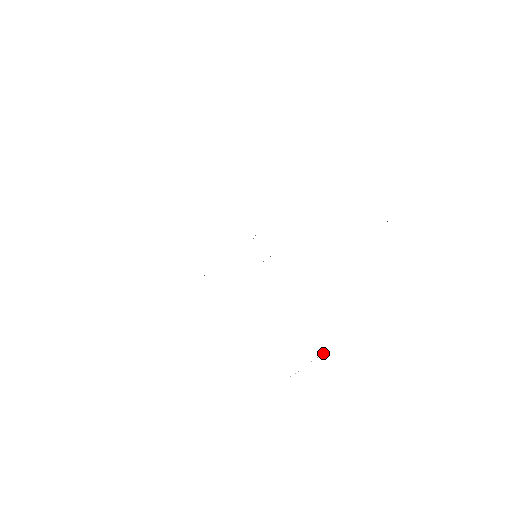
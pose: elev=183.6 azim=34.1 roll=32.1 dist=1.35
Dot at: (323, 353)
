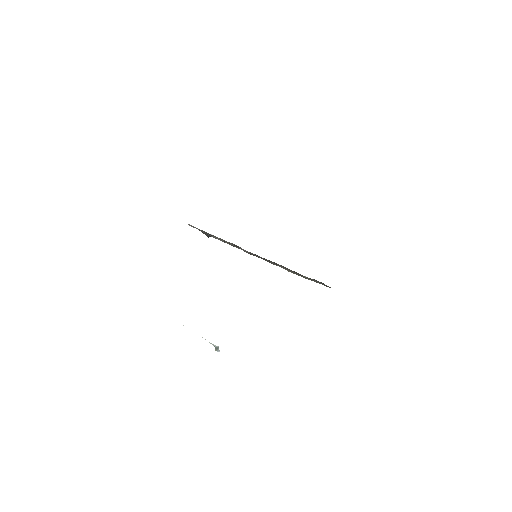
Dot at: (216, 346)
